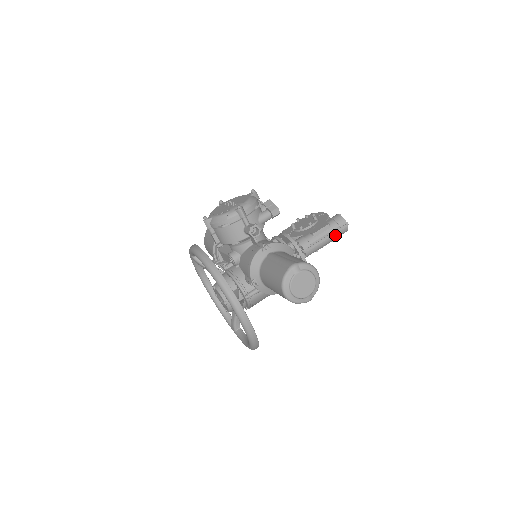
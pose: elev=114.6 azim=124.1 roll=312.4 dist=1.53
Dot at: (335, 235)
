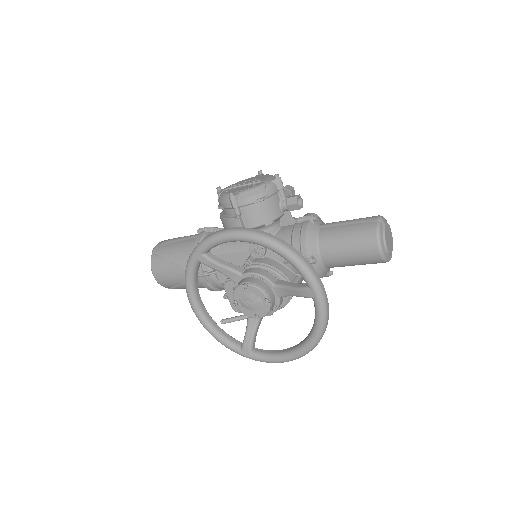
Dot at: occluded
